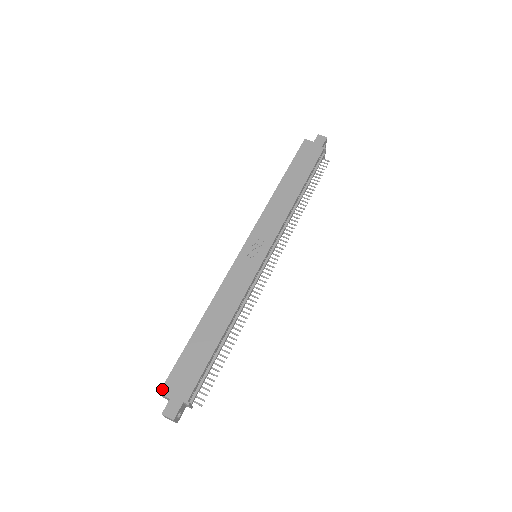
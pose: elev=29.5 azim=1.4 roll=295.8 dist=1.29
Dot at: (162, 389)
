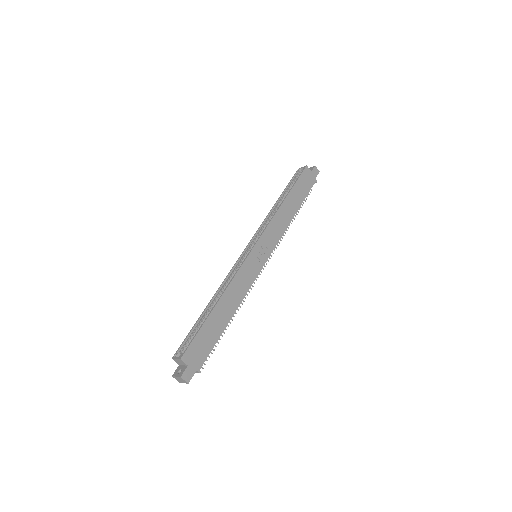
Dot at: (183, 356)
